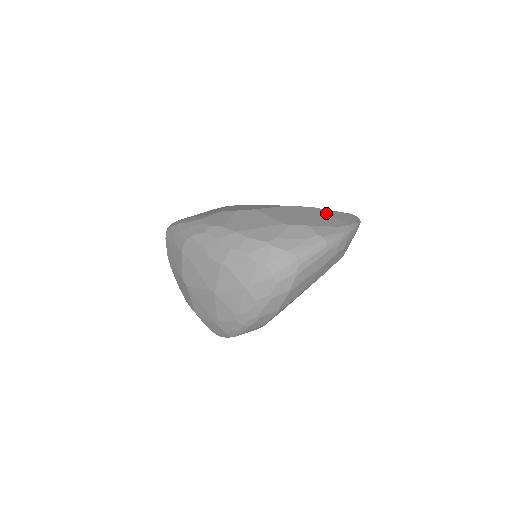
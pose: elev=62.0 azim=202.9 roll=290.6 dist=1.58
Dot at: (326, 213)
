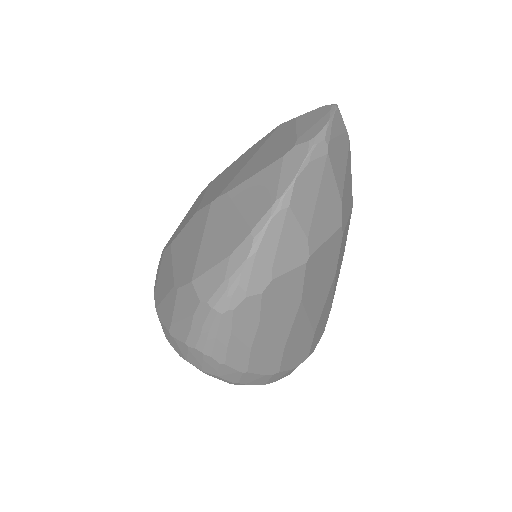
Dot at: (230, 207)
